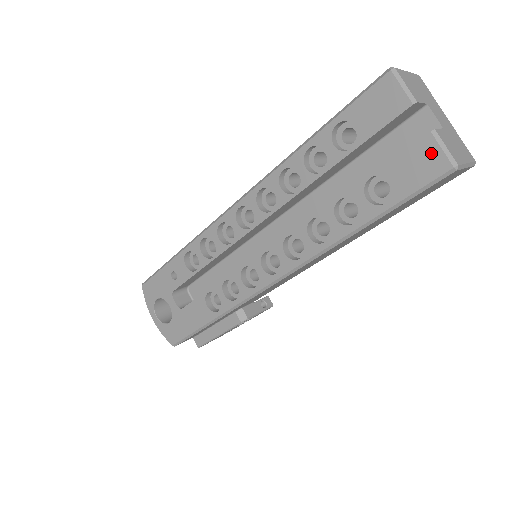
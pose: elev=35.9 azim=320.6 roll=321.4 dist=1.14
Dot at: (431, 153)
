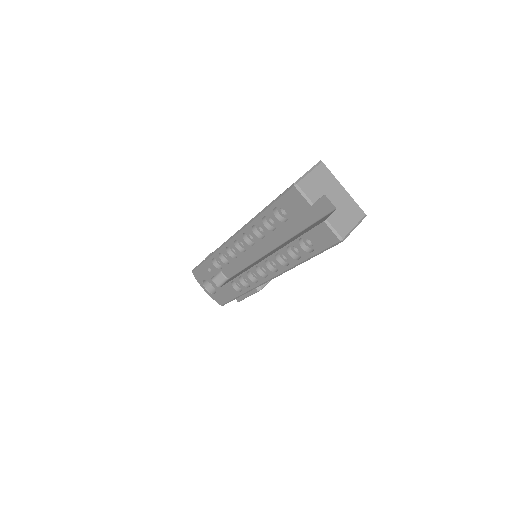
Dot at: (327, 232)
